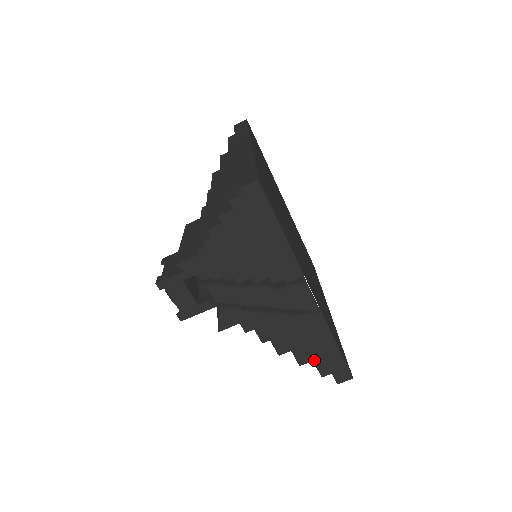
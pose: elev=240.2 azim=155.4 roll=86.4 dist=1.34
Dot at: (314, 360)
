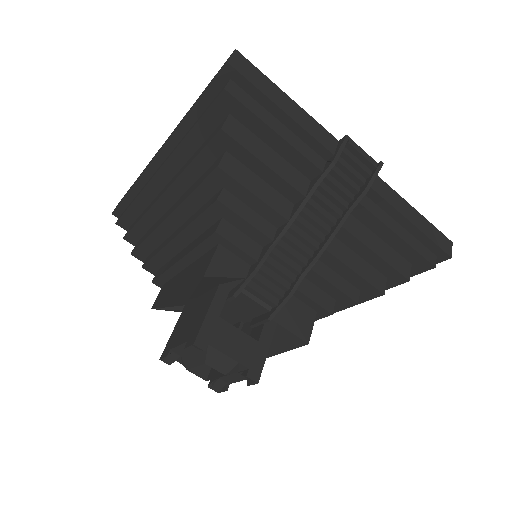
Dot at: (415, 249)
